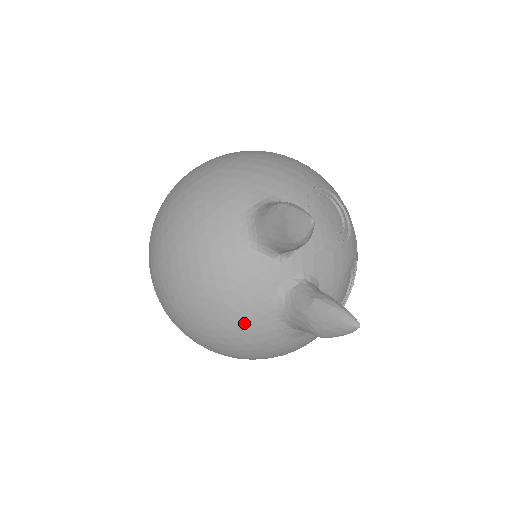
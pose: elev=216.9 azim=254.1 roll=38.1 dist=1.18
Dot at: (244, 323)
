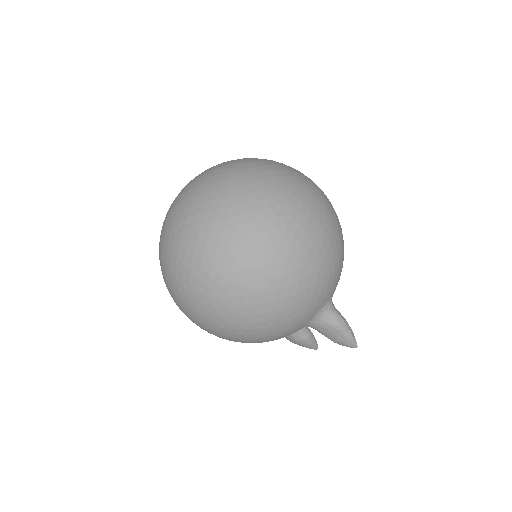
Dot at: occluded
